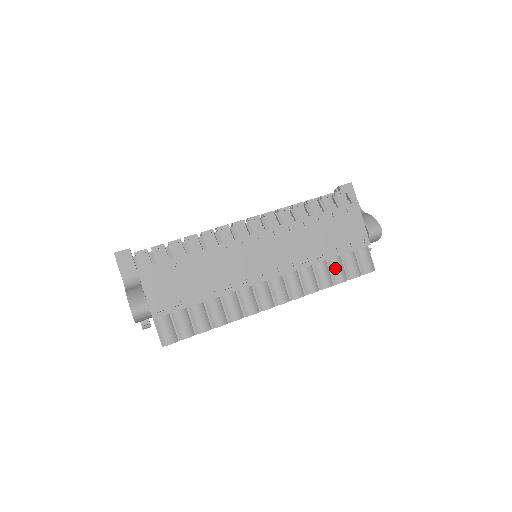
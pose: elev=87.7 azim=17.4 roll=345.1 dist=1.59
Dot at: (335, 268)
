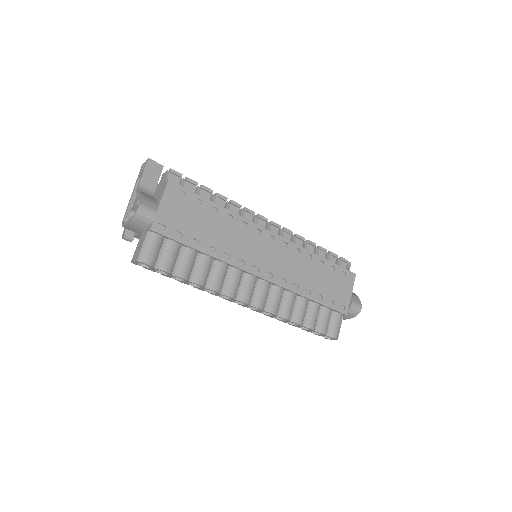
Dot at: (312, 312)
